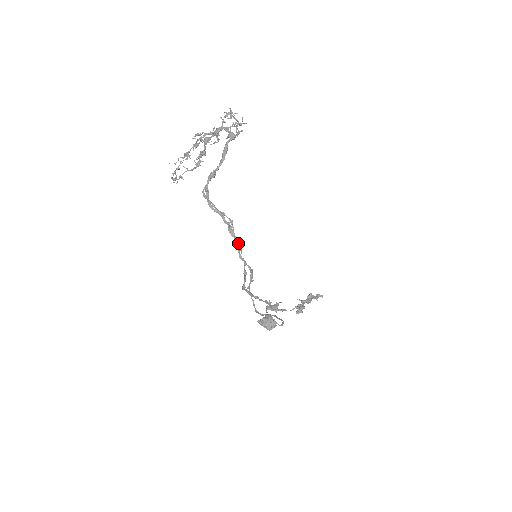
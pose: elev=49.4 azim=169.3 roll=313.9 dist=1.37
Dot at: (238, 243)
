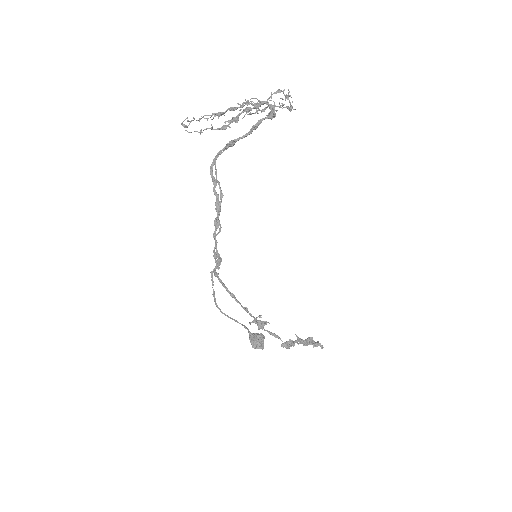
Dot at: occluded
